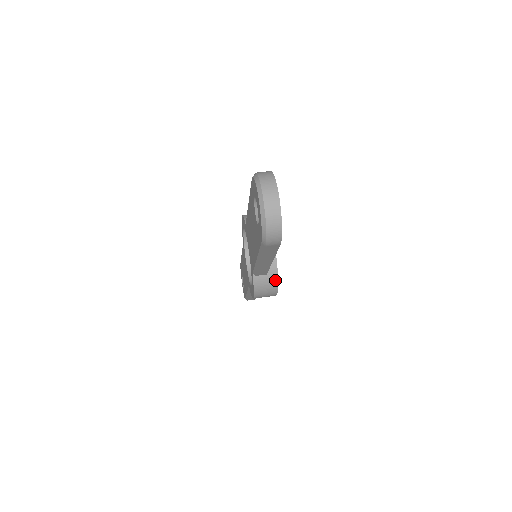
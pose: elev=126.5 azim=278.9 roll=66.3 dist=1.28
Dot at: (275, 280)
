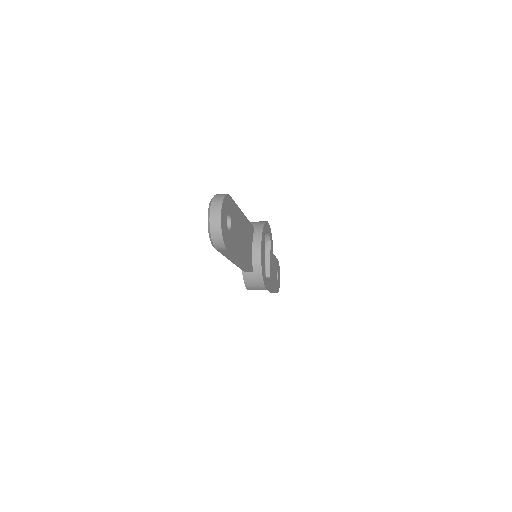
Dot at: (260, 277)
